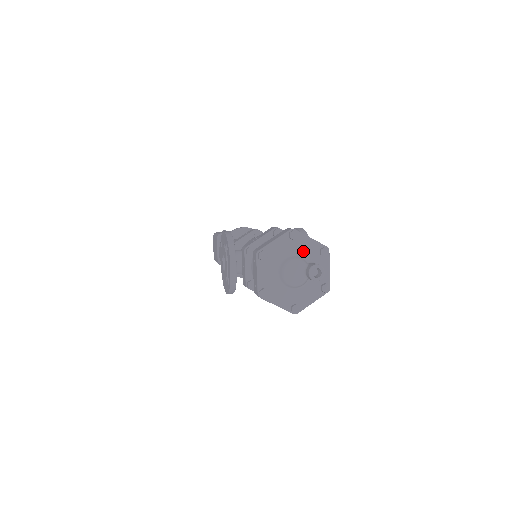
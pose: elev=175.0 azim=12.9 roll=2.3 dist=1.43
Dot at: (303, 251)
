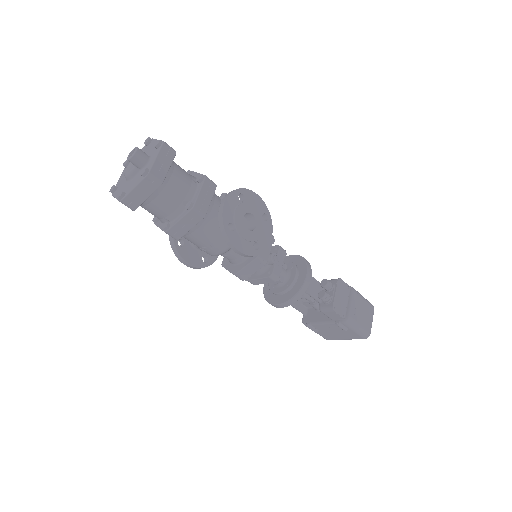
Dot at: (149, 151)
